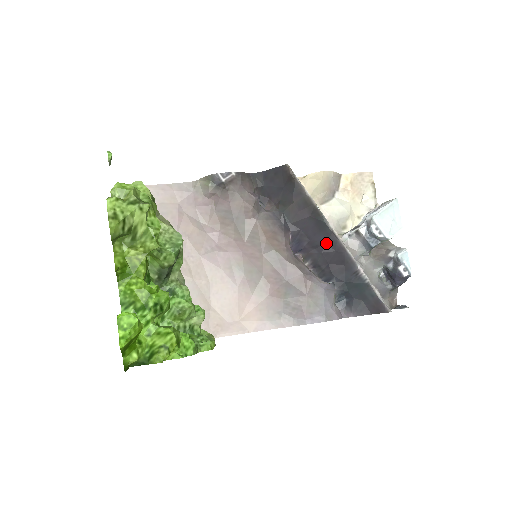
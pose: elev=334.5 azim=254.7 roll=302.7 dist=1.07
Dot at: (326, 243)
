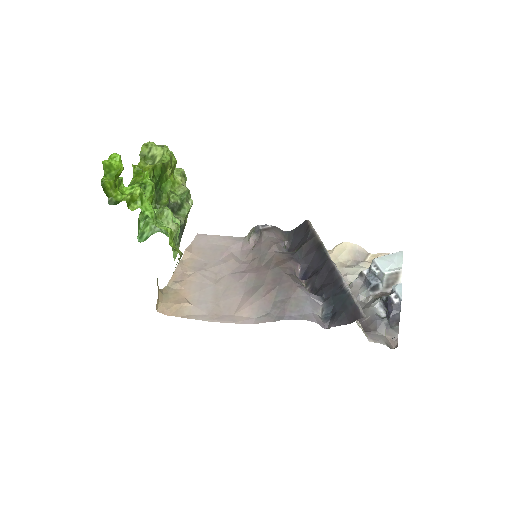
Dot at: (323, 267)
